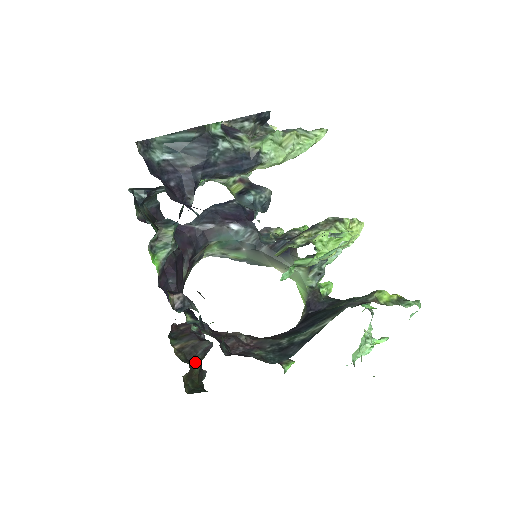
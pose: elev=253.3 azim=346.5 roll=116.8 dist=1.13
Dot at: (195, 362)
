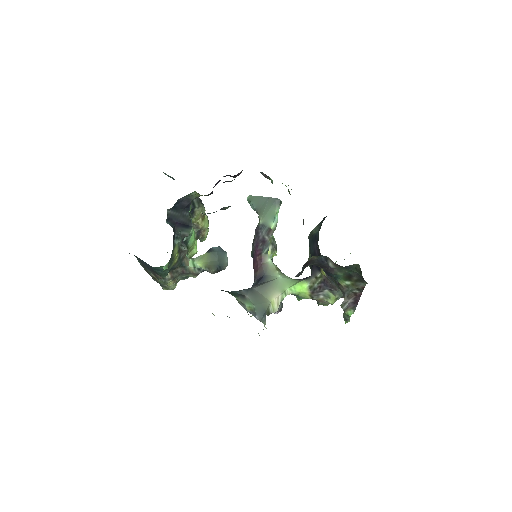
Dot at: occluded
